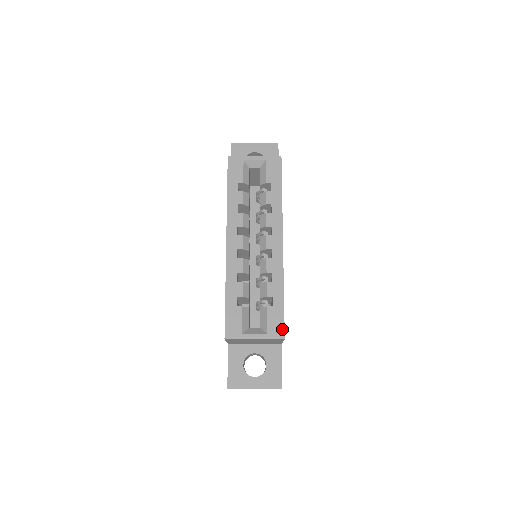
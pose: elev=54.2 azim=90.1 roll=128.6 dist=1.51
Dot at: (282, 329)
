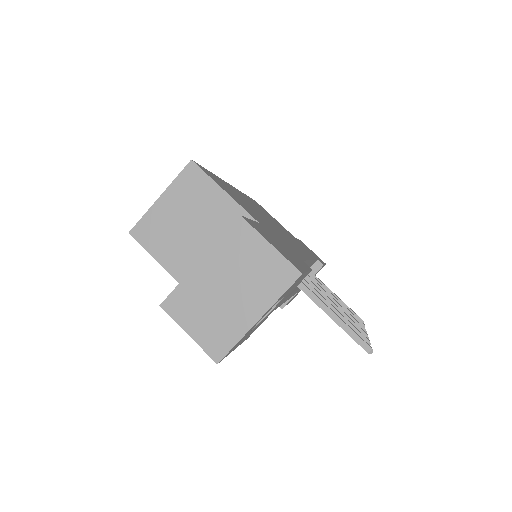
Dot at: occluded
